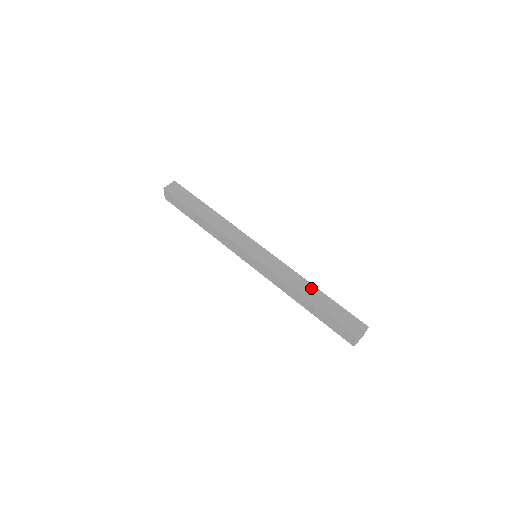
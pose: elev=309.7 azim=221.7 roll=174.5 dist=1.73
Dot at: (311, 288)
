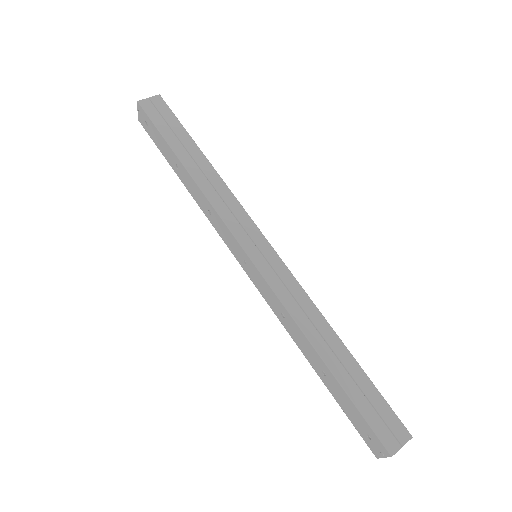
Dot at: (333, 340)
